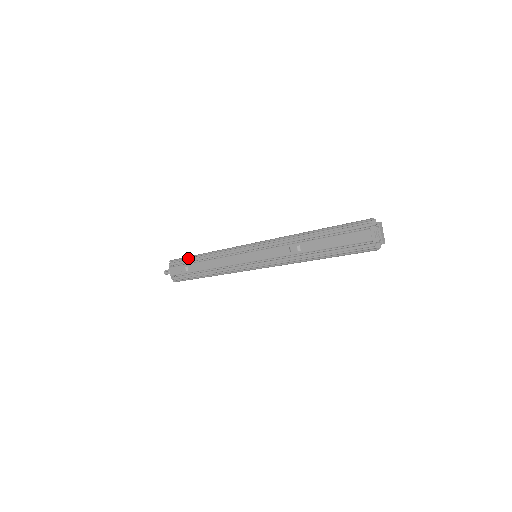
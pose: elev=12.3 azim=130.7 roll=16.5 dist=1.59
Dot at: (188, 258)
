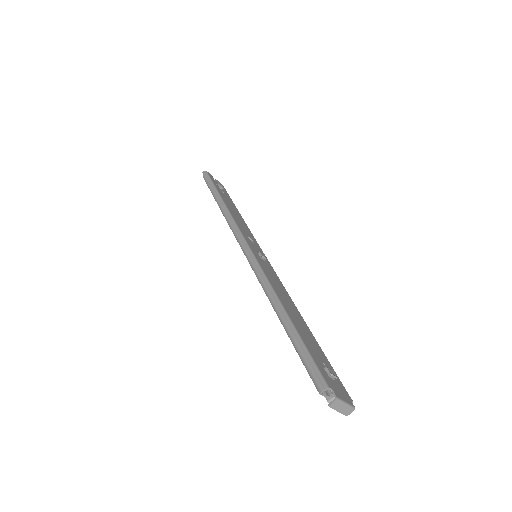
Dot at: (213, 185)
